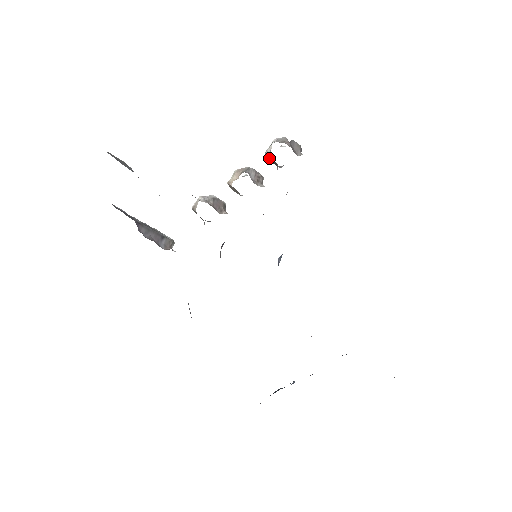
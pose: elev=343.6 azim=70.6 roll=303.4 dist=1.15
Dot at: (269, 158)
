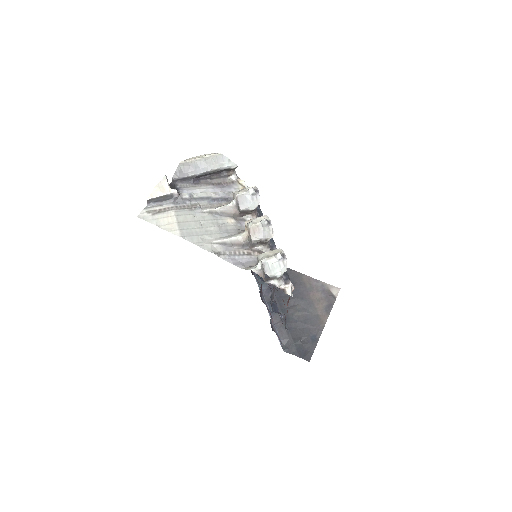
Dot at: (262, 255)
